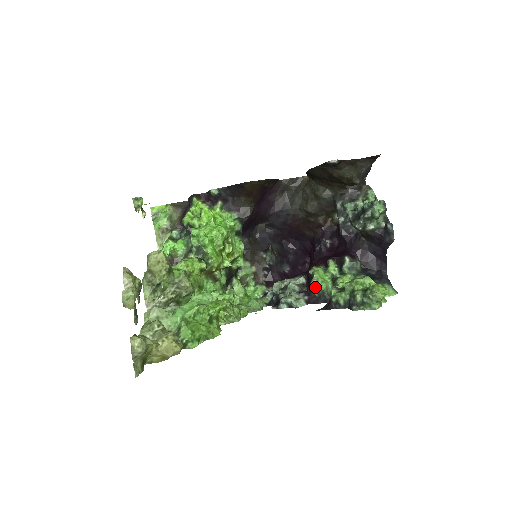
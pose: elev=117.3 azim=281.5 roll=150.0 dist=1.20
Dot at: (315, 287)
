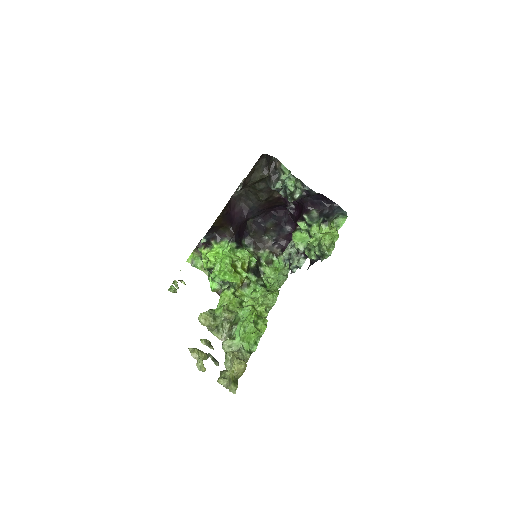
Dot at: (300, 250)
